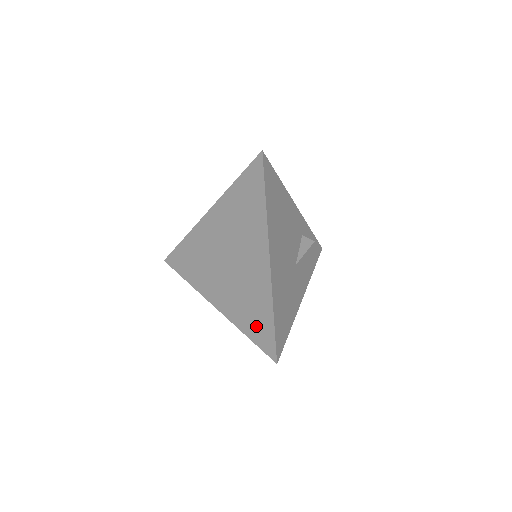
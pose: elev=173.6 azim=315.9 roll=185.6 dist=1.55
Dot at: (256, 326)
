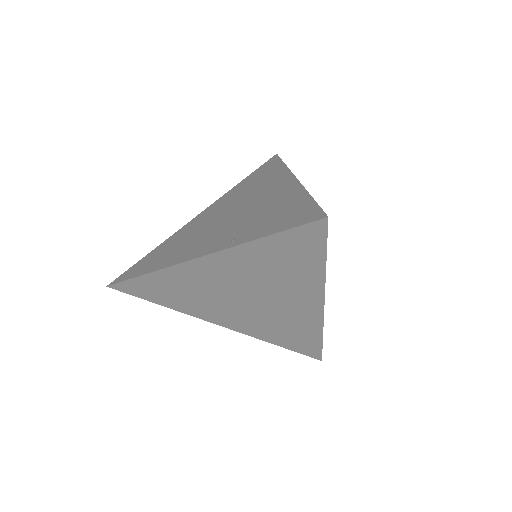
Dot at: (294, 342)
